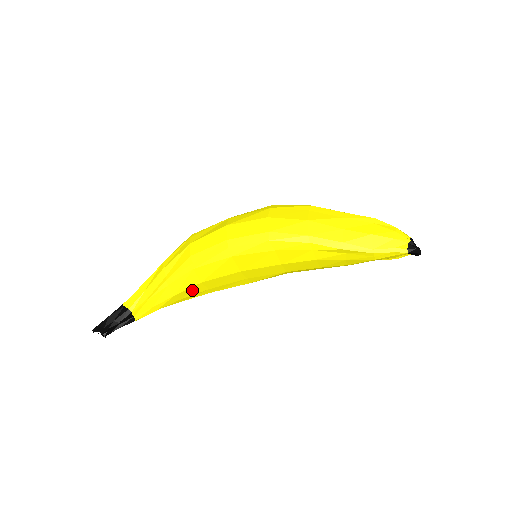
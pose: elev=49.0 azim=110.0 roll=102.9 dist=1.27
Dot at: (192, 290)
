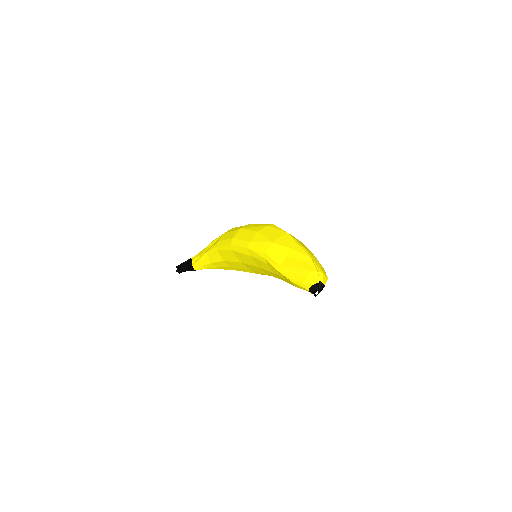
Dot at: (221, 264)
